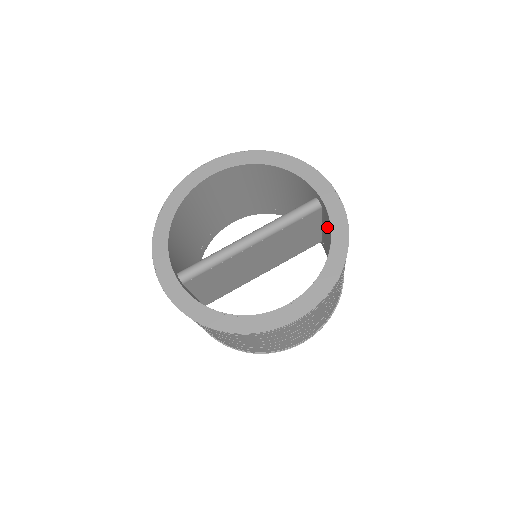
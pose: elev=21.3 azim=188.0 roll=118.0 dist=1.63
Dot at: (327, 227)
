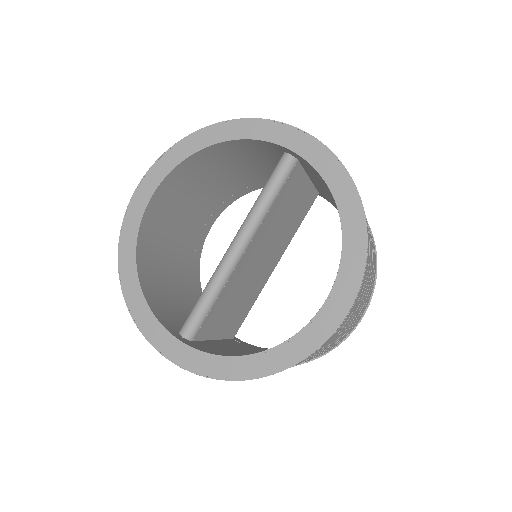
Dot at: (317, 178)
